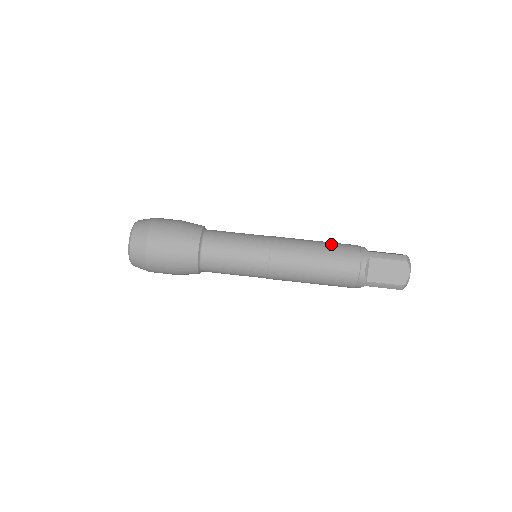
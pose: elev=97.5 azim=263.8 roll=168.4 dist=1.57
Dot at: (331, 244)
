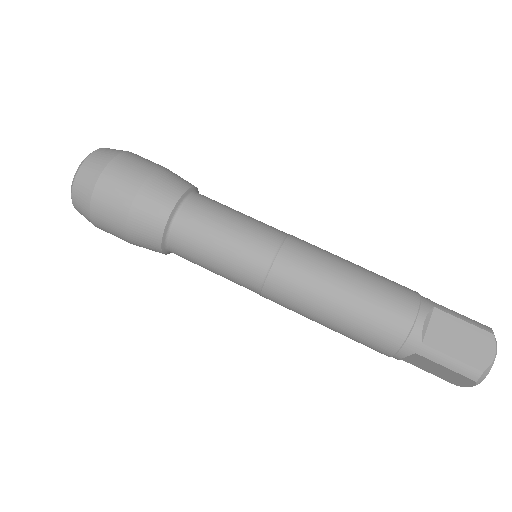
Dot at: occluded
